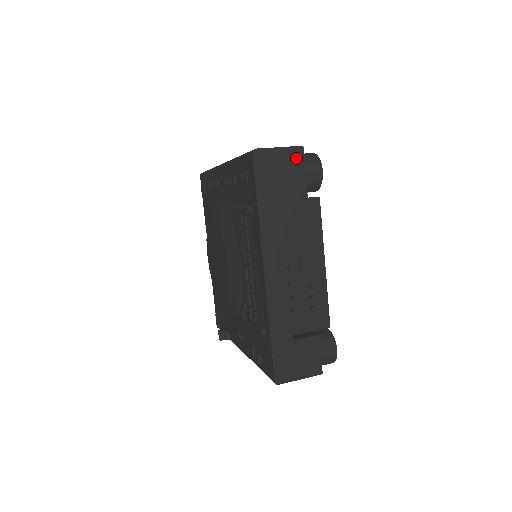
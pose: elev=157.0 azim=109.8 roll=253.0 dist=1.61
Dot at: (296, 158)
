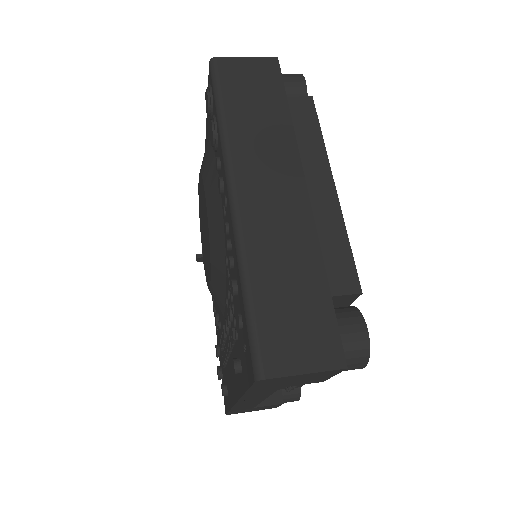
Dot at: (327, 373)
